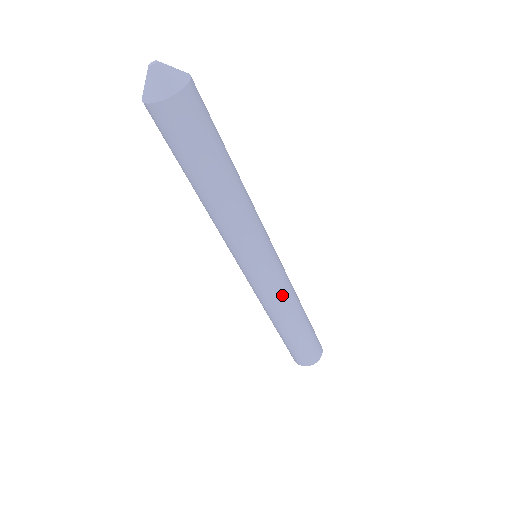
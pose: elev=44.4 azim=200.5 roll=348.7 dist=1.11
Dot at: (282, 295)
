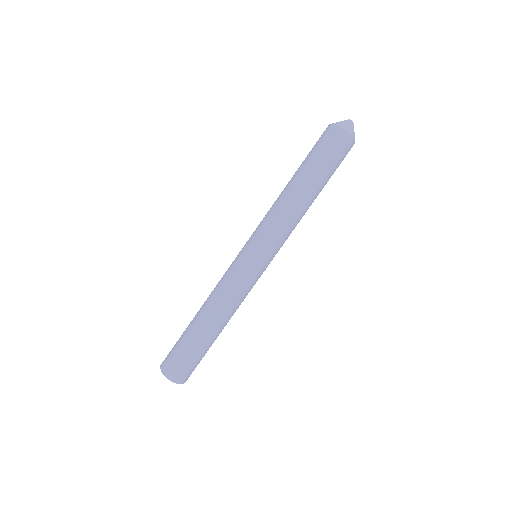
Dot at: occluded
